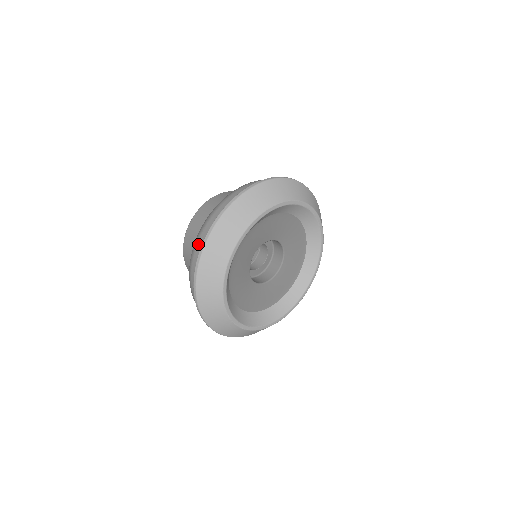
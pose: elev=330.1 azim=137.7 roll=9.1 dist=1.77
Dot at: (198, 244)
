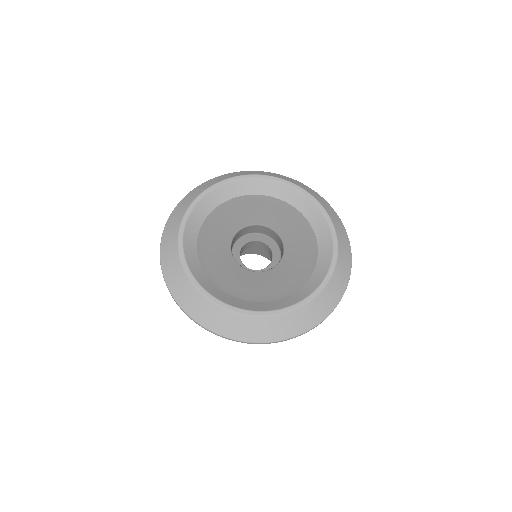
Dot at: occluded
